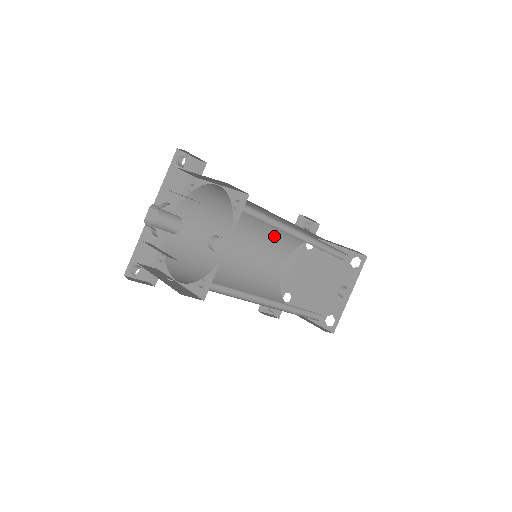
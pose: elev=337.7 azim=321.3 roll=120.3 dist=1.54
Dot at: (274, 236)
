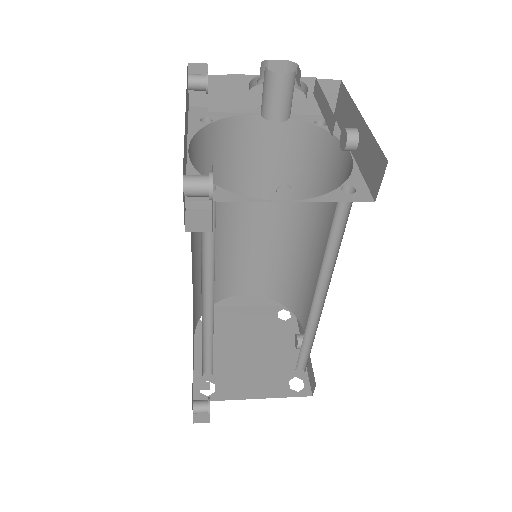
Dot at: occluded
